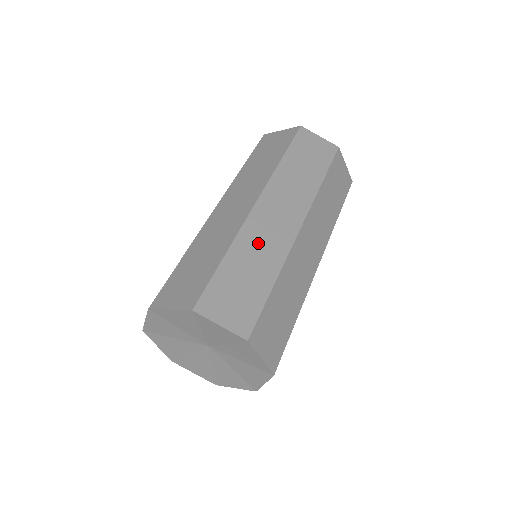
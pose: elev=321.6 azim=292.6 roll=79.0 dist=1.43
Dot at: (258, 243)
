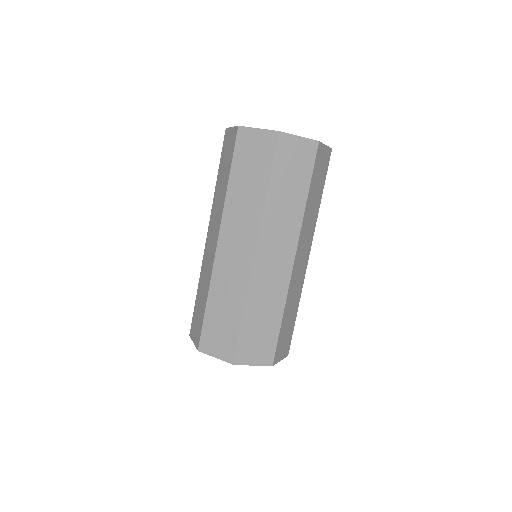
Dot at: (265, 292)
